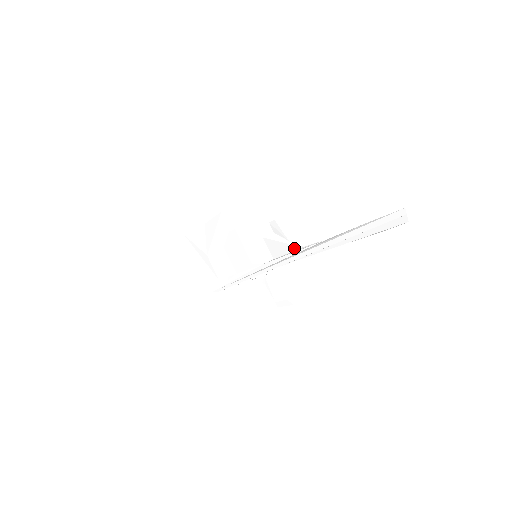
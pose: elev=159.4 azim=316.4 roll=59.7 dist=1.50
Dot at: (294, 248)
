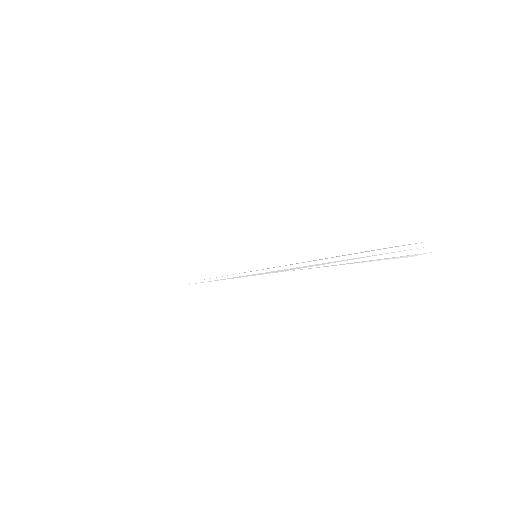
Dot at: (305, 256)
